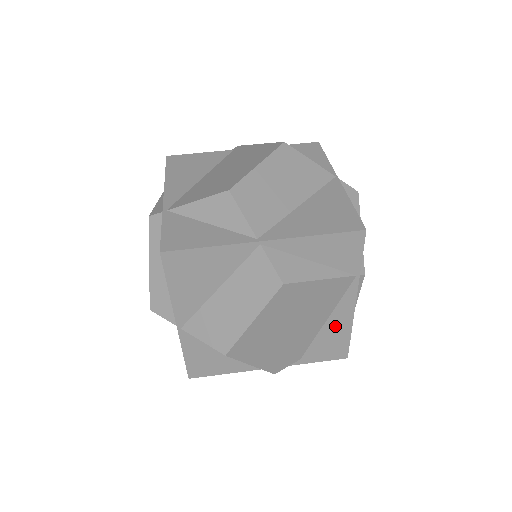
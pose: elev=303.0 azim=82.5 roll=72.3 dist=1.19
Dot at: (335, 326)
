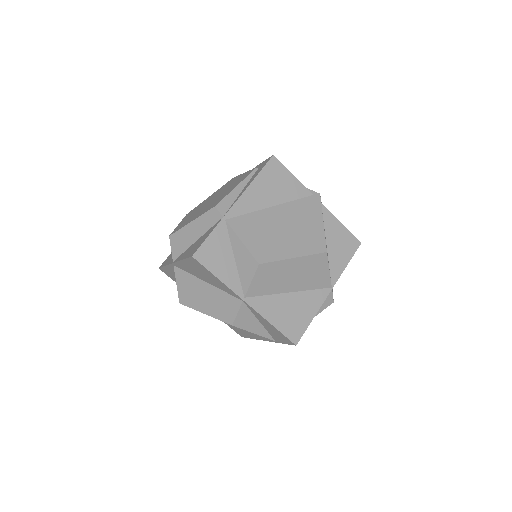
Dot at: (248, 332)
